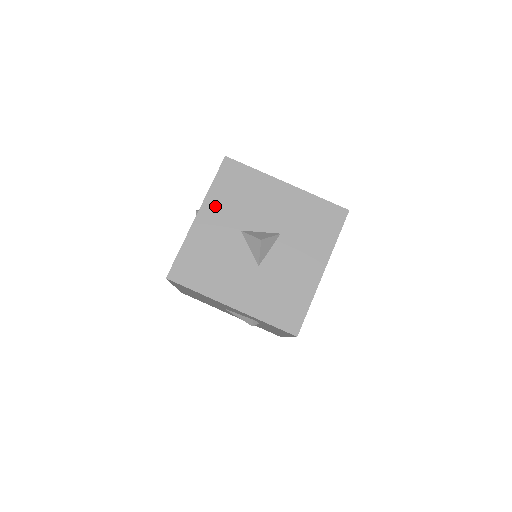
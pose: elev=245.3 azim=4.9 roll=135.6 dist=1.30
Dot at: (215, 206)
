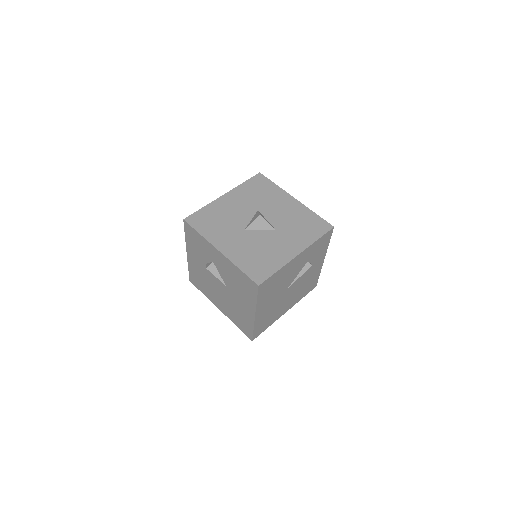
Dot at: (218, 238)
